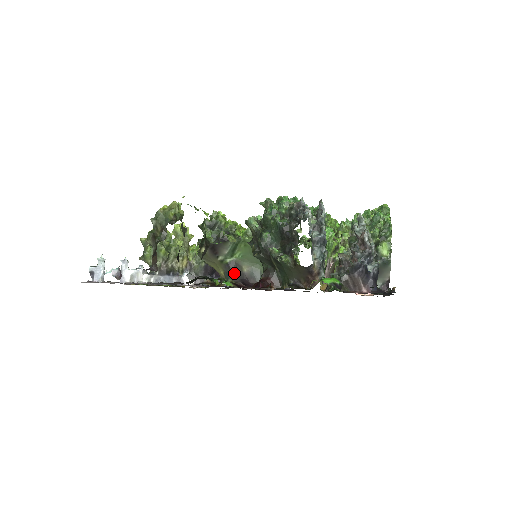
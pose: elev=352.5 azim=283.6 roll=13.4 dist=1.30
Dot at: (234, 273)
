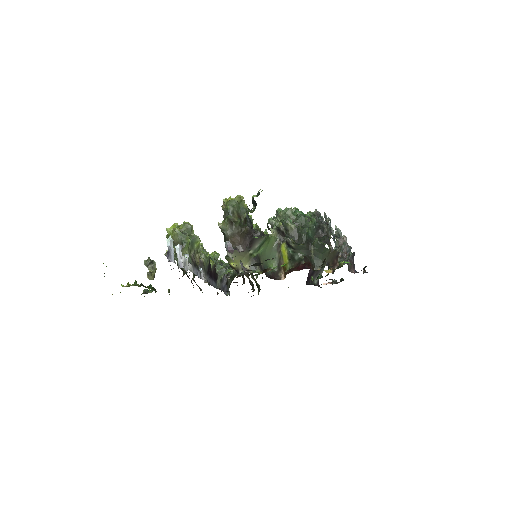
Dot at: occluded
